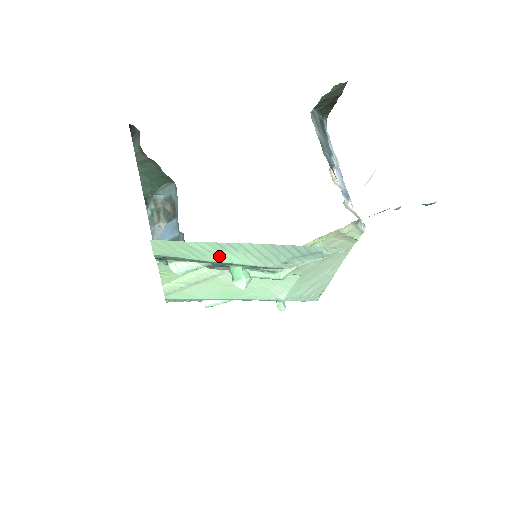
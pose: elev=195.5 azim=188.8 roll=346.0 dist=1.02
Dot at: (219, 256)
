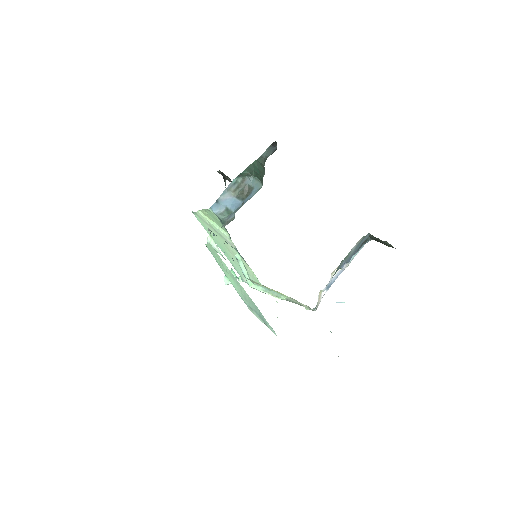
Dot at: (229, 276)
